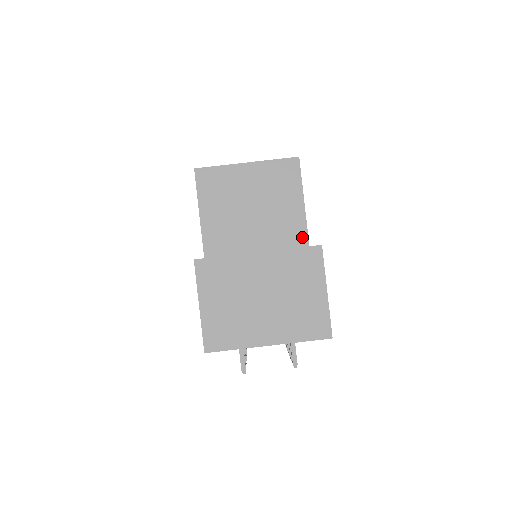
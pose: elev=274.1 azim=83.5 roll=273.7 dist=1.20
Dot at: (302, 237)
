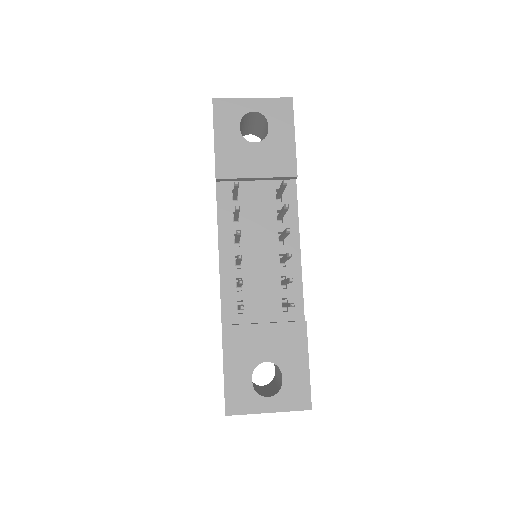
Dot at: occluded
